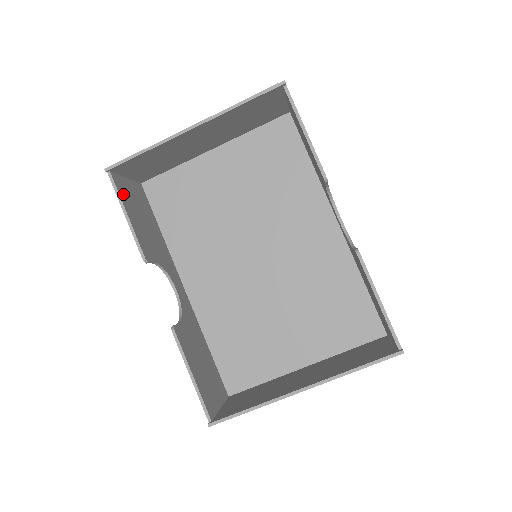
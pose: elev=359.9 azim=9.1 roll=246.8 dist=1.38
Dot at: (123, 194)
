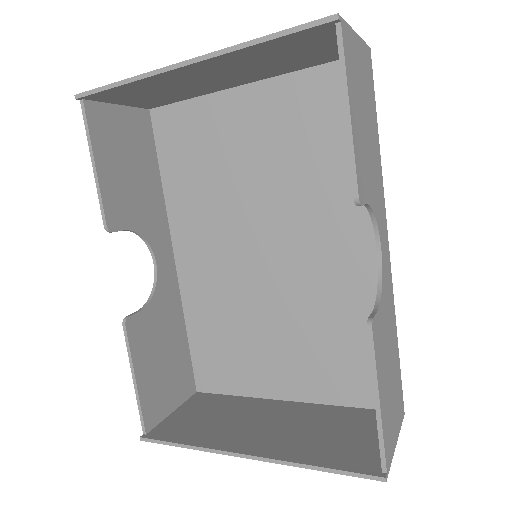
Dot at: (99, 133)
